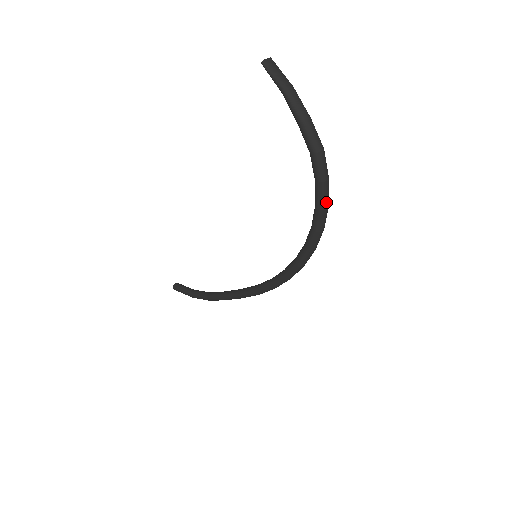
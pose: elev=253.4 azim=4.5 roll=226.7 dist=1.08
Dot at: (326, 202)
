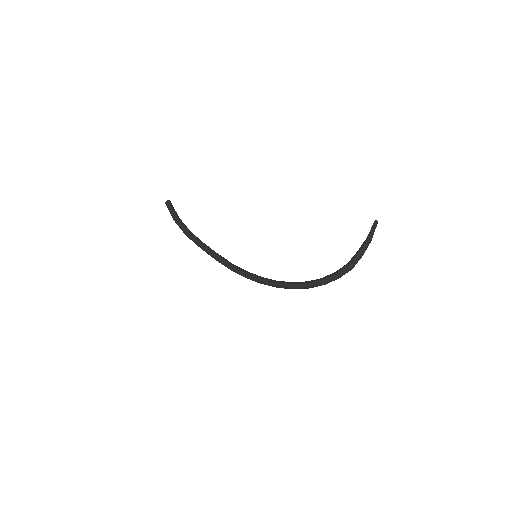
Dot at: (327, 283)
